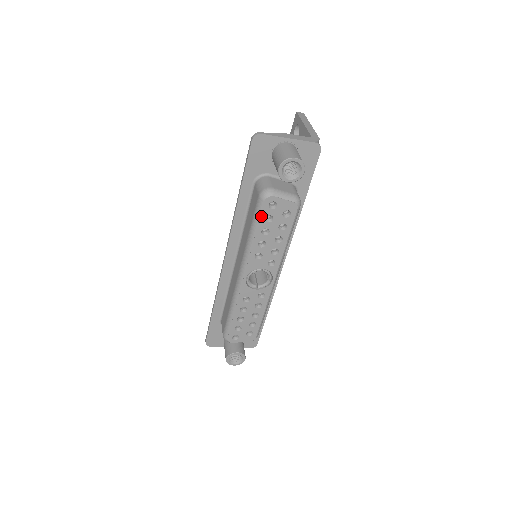
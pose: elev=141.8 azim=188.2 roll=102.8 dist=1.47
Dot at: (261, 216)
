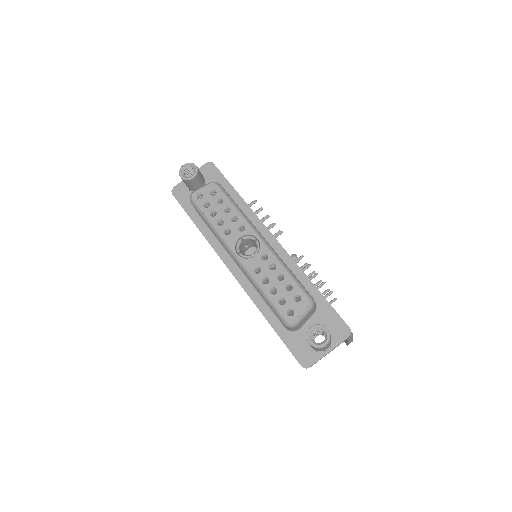
Dot at: (200, 208)
